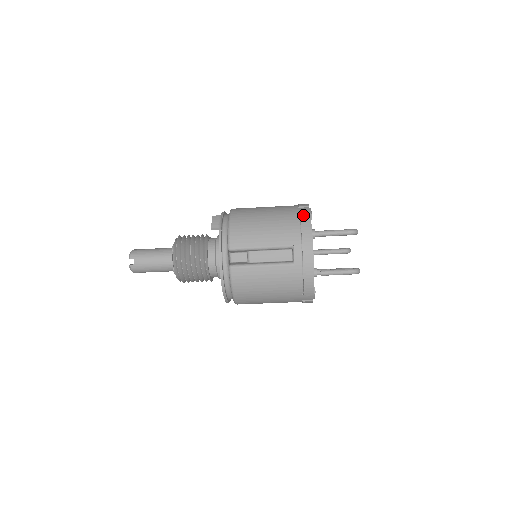
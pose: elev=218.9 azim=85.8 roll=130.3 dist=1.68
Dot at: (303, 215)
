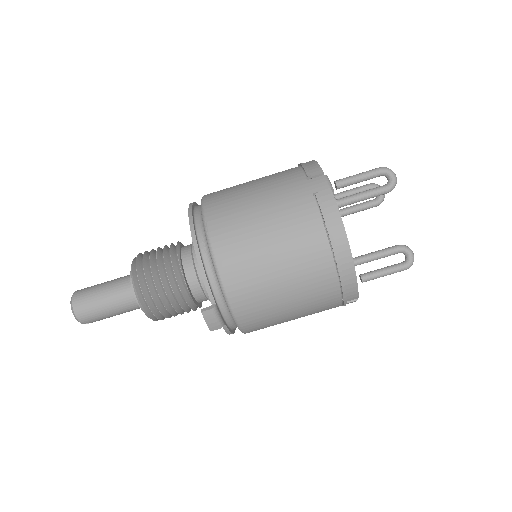
Dot at: occluded
